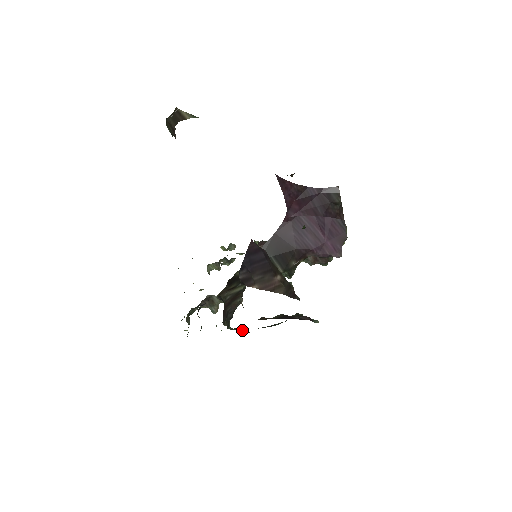
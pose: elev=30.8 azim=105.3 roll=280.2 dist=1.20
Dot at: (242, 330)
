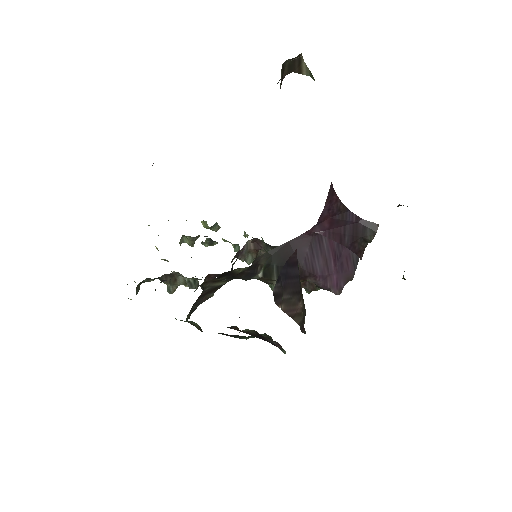
Dot at: (197, 326)
